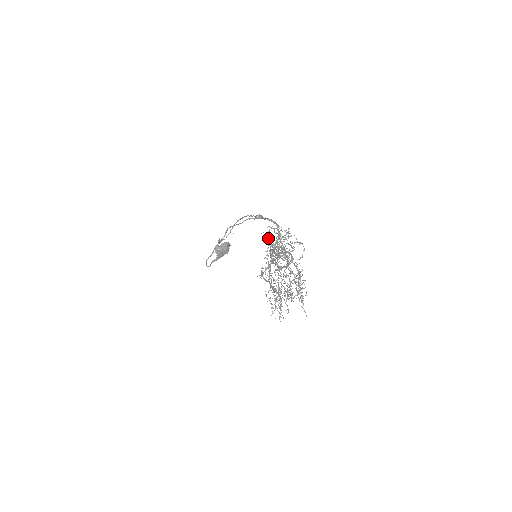
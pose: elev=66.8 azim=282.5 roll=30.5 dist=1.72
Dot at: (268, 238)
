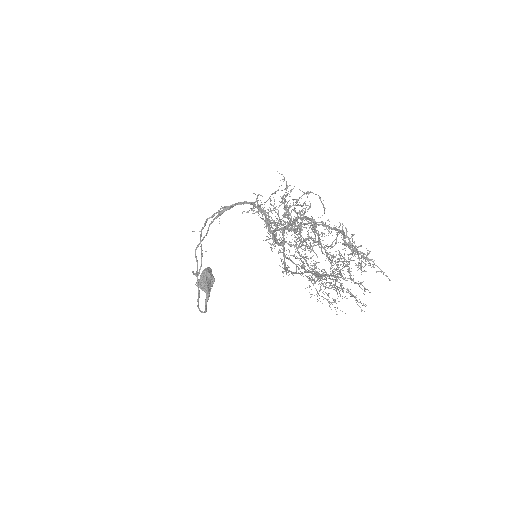
Dot at: (264, 215)
